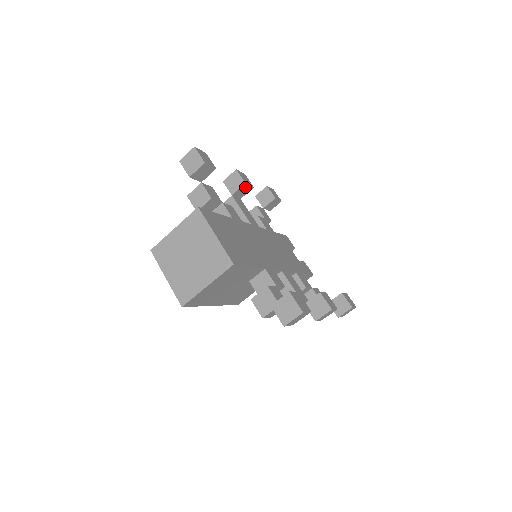
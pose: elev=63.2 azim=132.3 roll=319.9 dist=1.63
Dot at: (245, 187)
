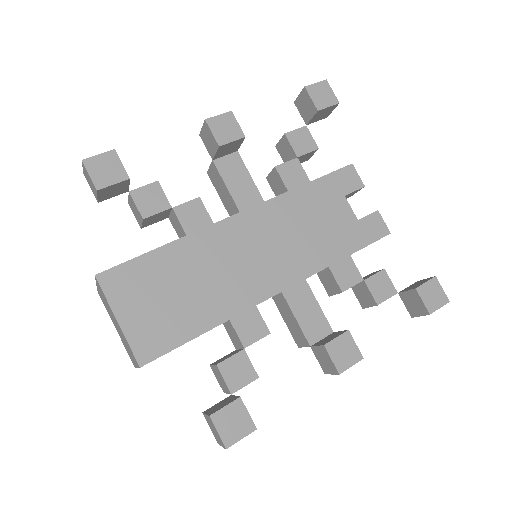
Dot at: (226, 146)
